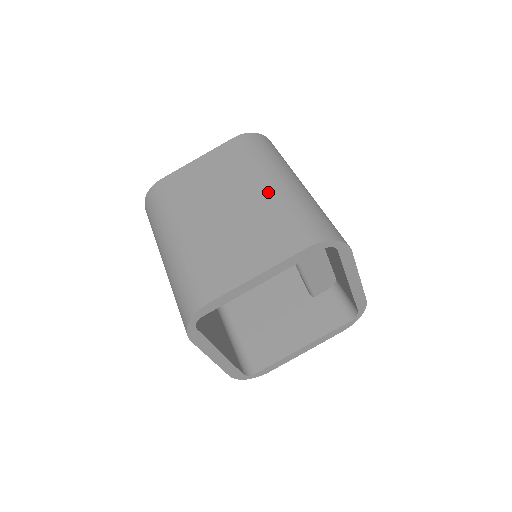
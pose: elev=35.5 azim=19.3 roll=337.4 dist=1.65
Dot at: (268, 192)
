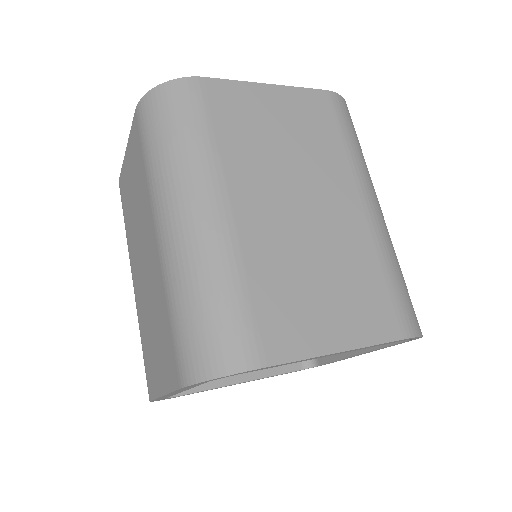
Dot at: (365, 217)
